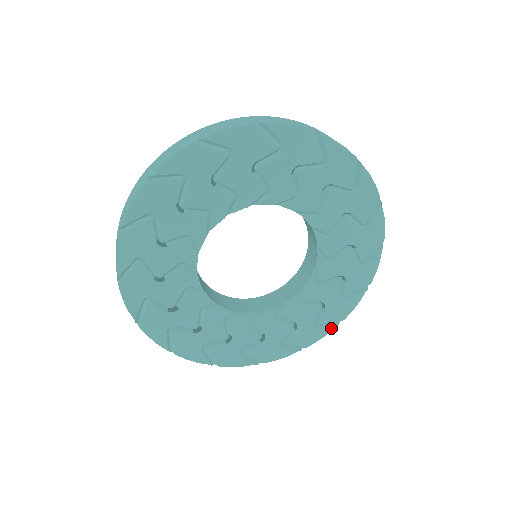
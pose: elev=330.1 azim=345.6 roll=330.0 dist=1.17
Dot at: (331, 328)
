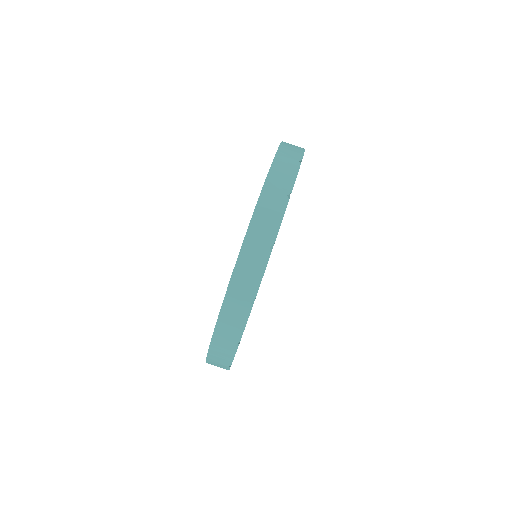
Dot at: occluded
